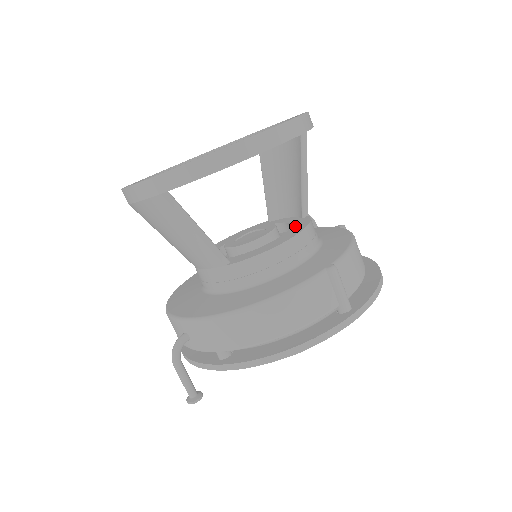
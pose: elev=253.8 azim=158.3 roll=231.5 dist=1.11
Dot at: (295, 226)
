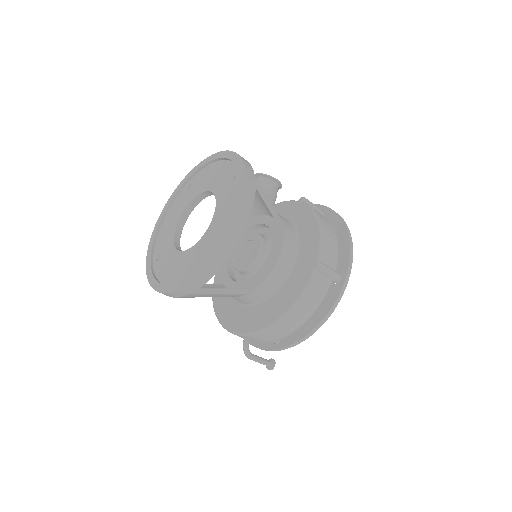
Dot at: (275, 234)
